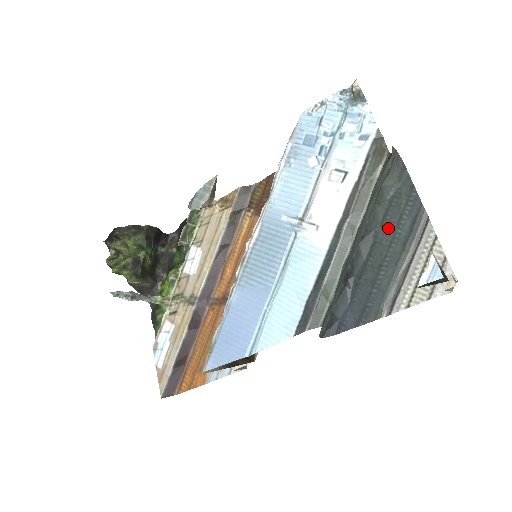
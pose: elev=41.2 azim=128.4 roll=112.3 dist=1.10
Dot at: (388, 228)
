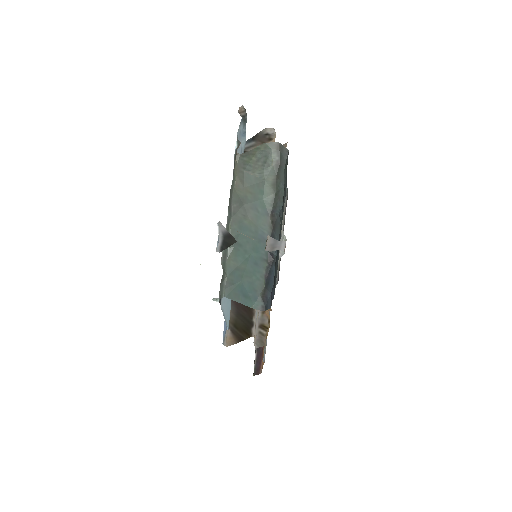
Dot at: (282, 209)
